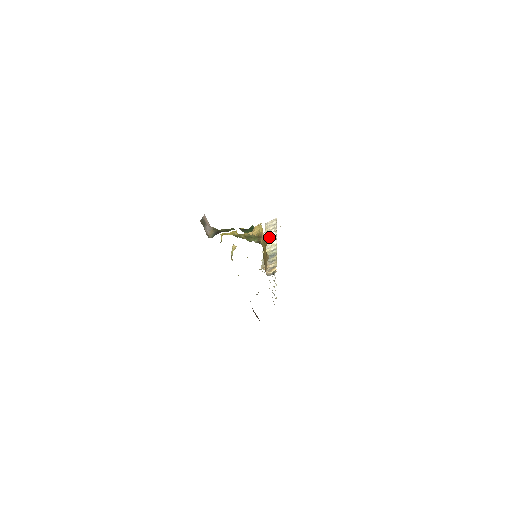
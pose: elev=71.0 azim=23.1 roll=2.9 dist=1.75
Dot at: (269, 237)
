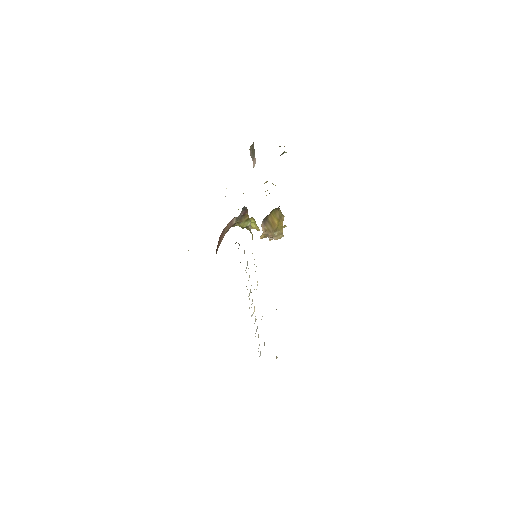
Dot at: occluded
